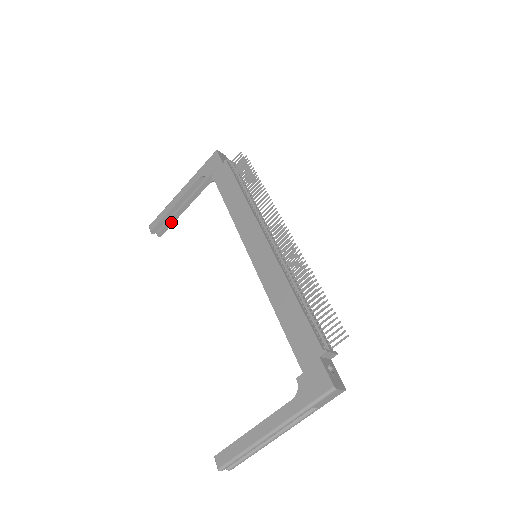
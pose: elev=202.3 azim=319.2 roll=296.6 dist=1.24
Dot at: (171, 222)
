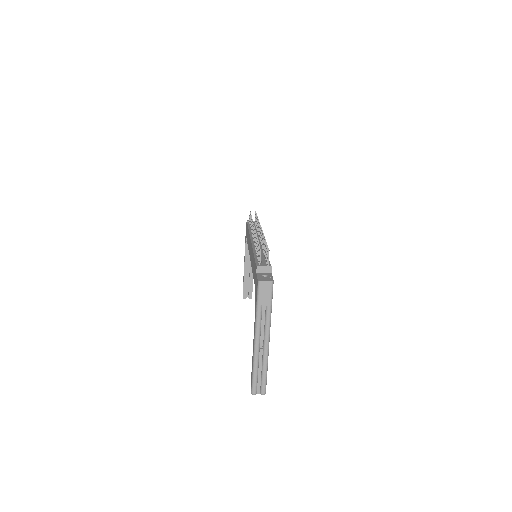
Dot at: (251, 284)
